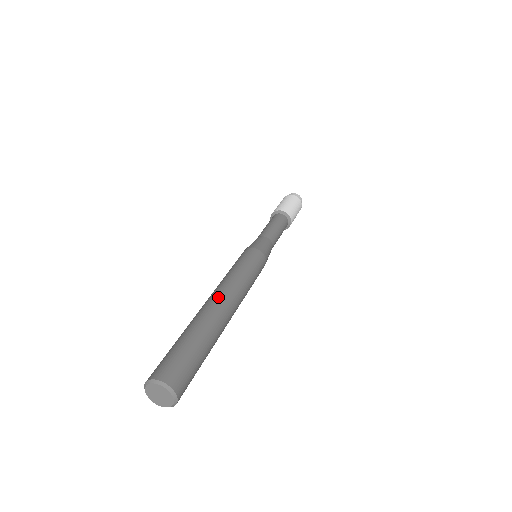
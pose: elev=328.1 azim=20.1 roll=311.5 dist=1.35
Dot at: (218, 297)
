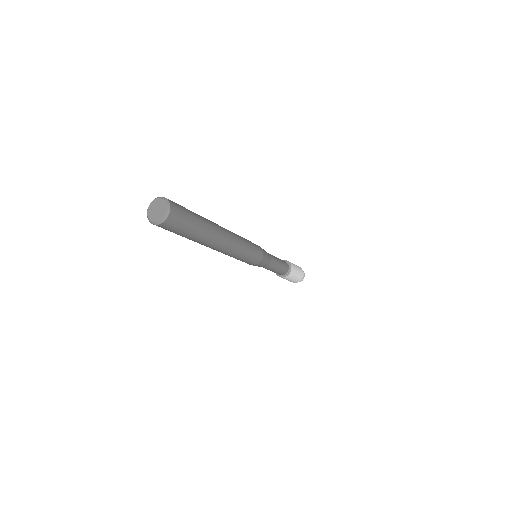
Dot at: occluded
